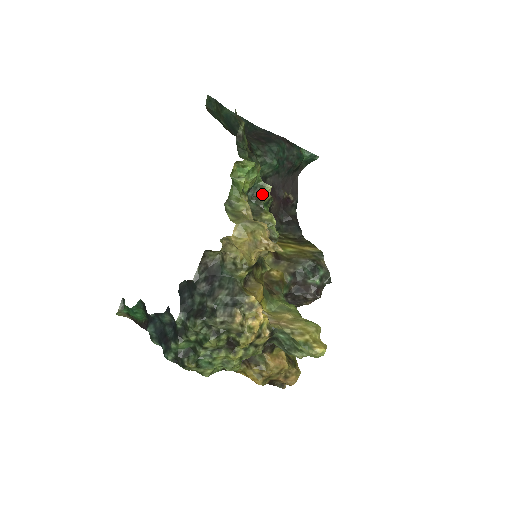
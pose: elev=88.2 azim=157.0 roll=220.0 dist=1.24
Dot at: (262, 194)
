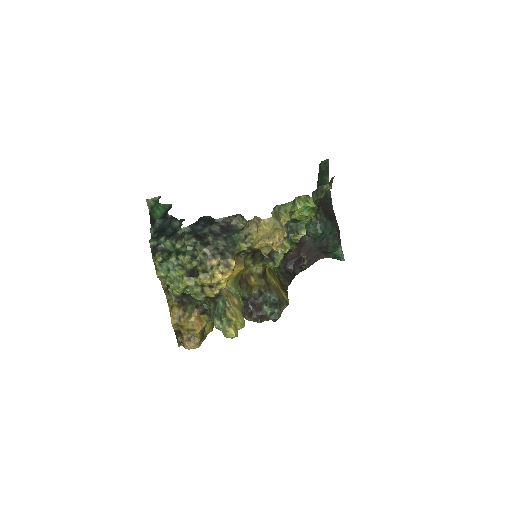
Dot at: (297, 232)
